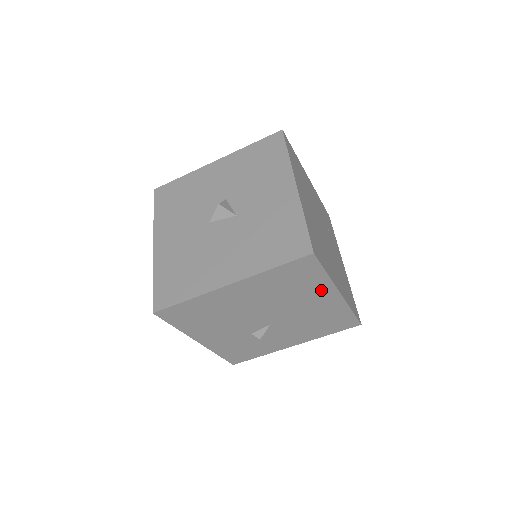
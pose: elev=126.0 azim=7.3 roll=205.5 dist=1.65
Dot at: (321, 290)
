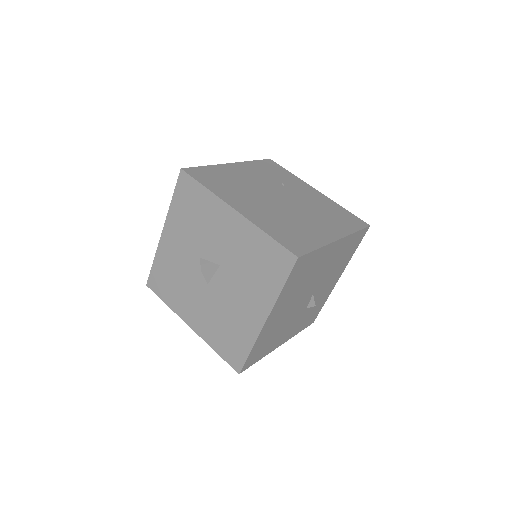
Dot at: (324, 254)
